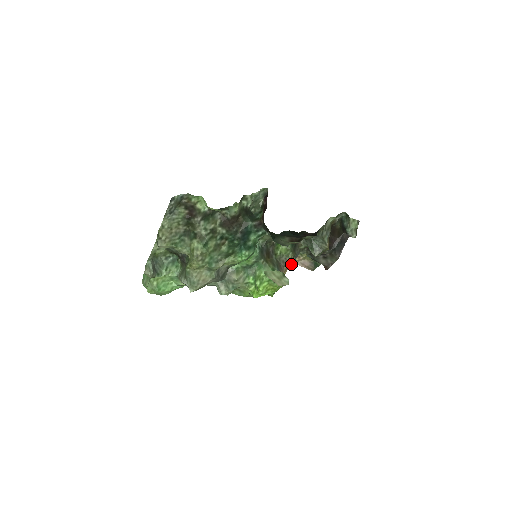
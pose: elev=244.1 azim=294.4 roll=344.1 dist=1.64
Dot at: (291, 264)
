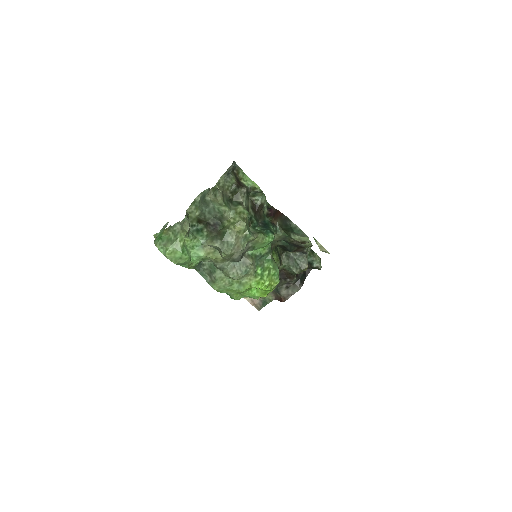
Dot at: occluded
